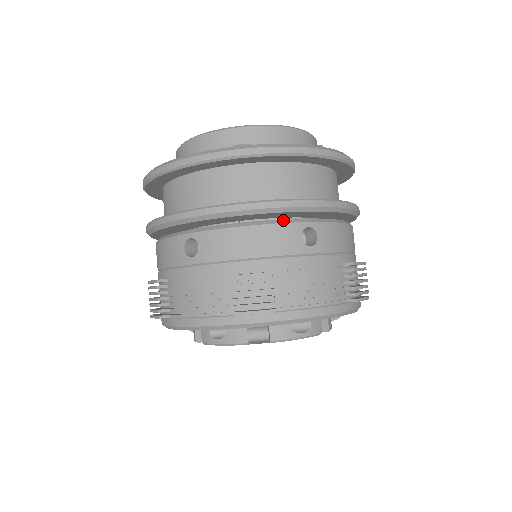
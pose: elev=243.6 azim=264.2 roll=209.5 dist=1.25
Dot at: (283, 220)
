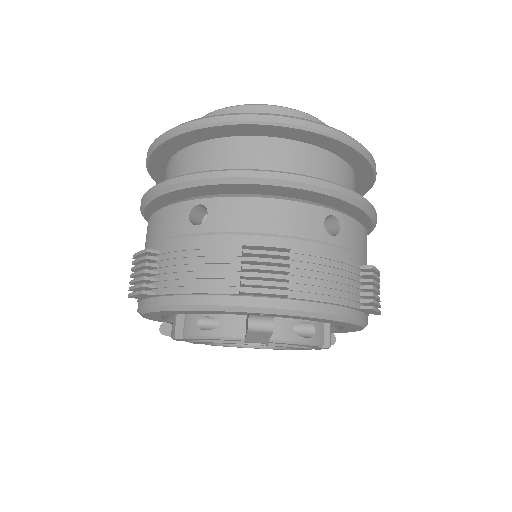
Dot at: (307, 201)
